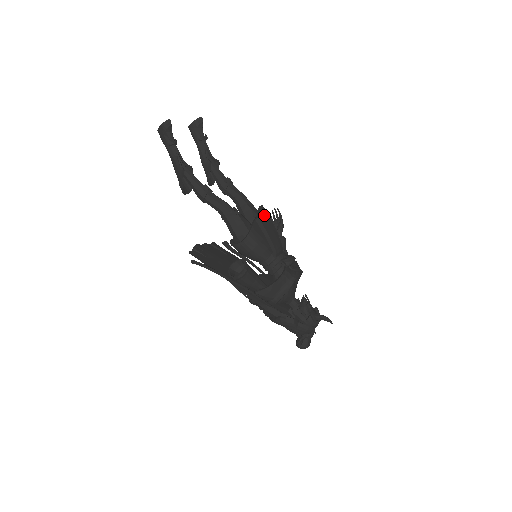
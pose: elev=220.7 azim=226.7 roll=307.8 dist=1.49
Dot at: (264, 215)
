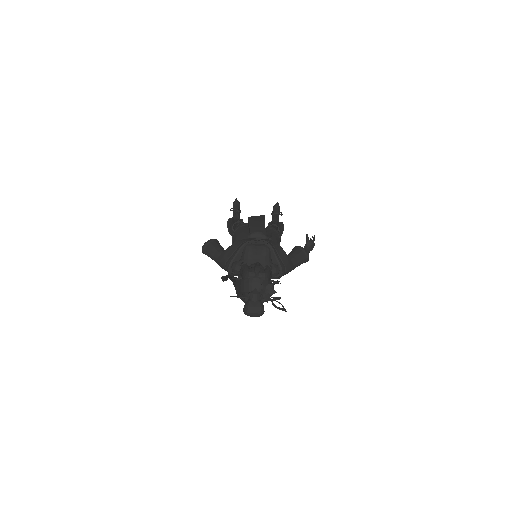
Dot at: (259, 218)
